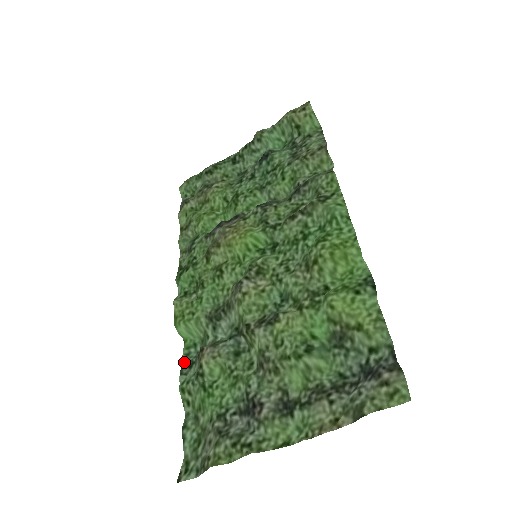
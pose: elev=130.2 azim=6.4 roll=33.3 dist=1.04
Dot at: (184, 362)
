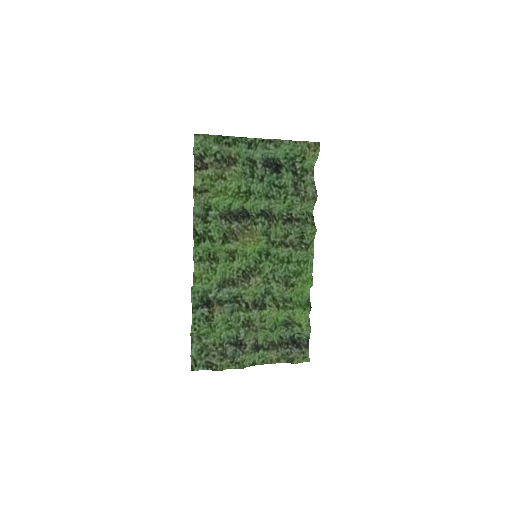
Dot at: (194, 304)
